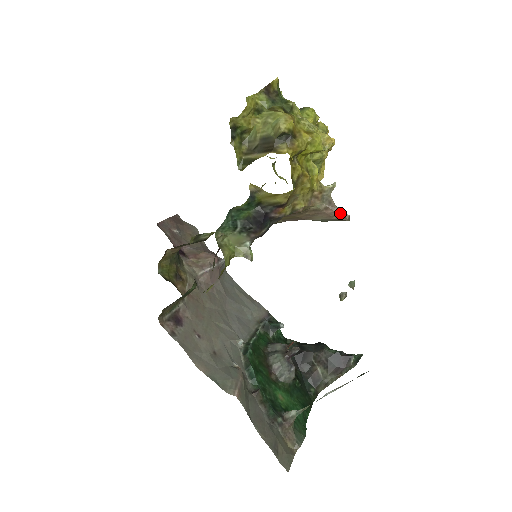
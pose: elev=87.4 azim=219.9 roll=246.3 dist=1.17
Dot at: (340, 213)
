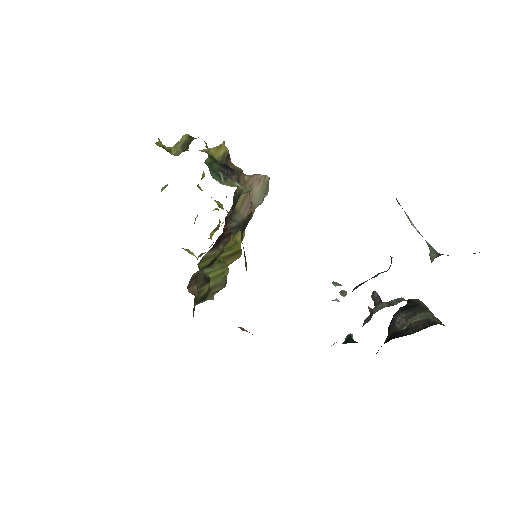
Dot at: (261, 175)
